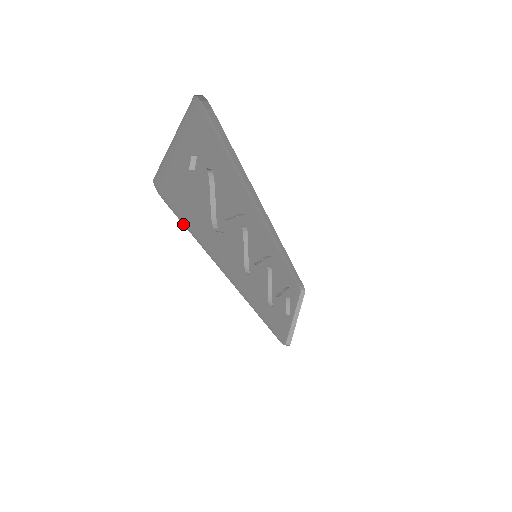
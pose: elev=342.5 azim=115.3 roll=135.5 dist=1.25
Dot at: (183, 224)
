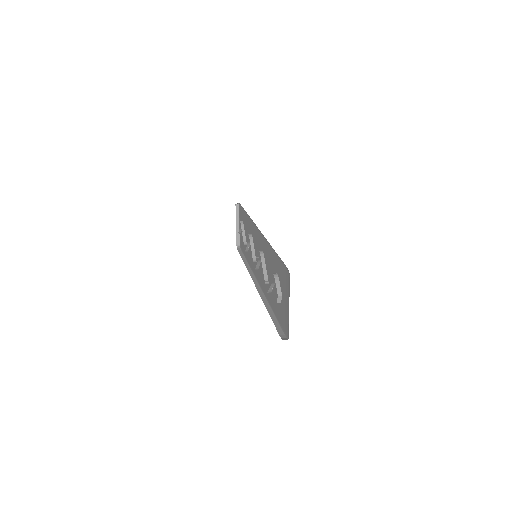
Dot at: (273, 322)
